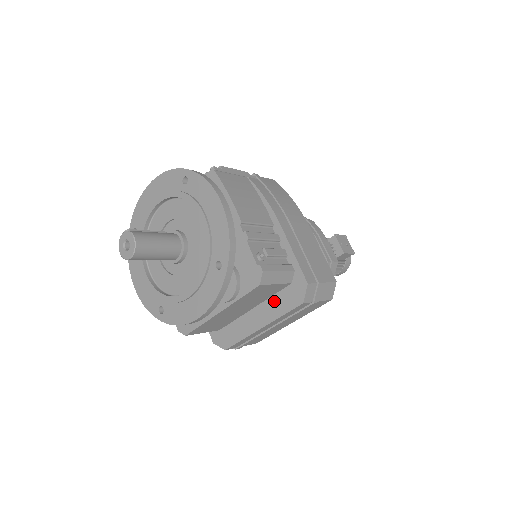
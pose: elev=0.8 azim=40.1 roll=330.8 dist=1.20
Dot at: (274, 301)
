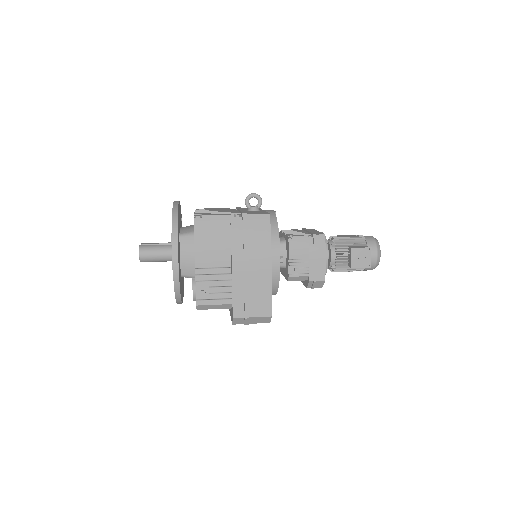
Dot at: occluded
